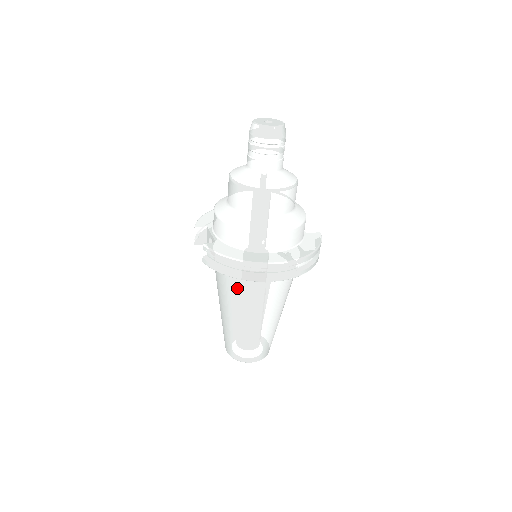
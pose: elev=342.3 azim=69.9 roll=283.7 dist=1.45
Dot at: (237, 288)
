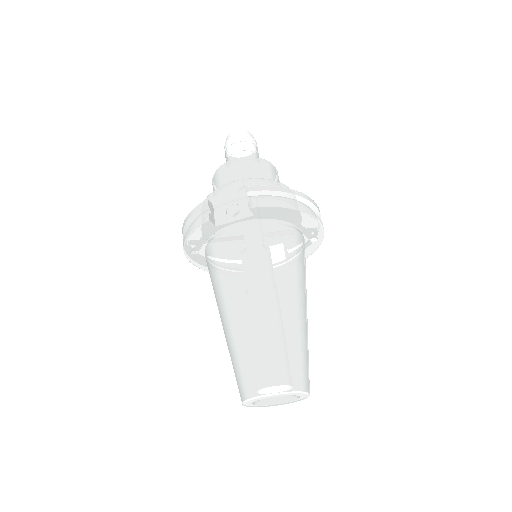
Dot at: (281, 249)
